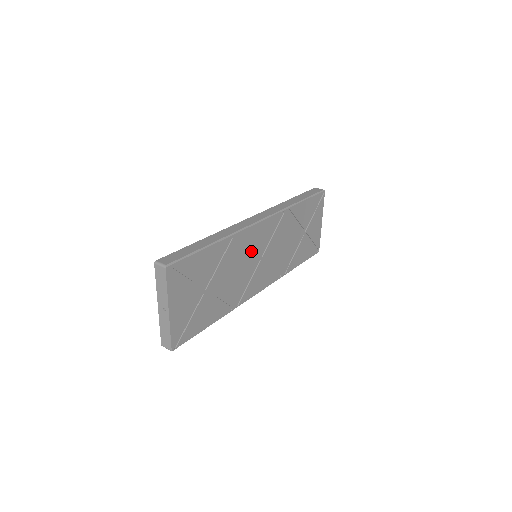
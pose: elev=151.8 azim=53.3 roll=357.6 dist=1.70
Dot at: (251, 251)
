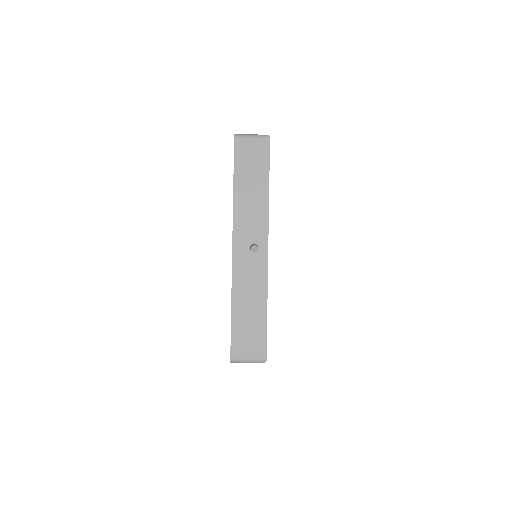
Dot at: occluded
